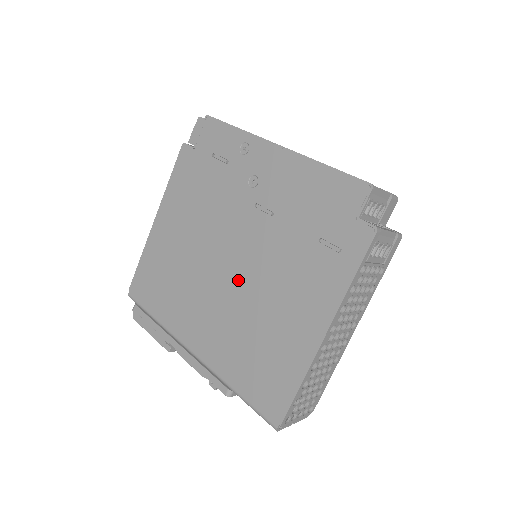
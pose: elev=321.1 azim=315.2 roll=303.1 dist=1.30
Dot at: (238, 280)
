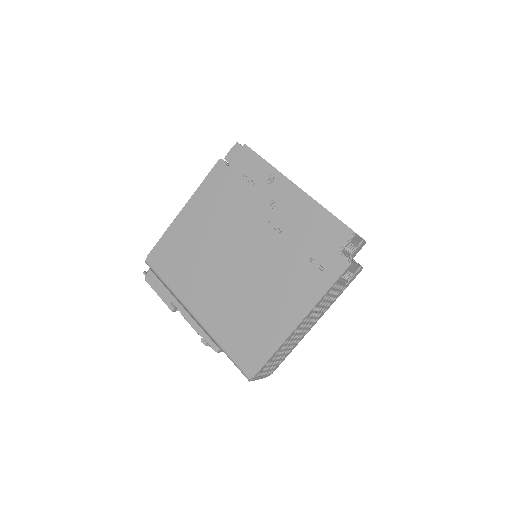
Dot at: (243, 271)
